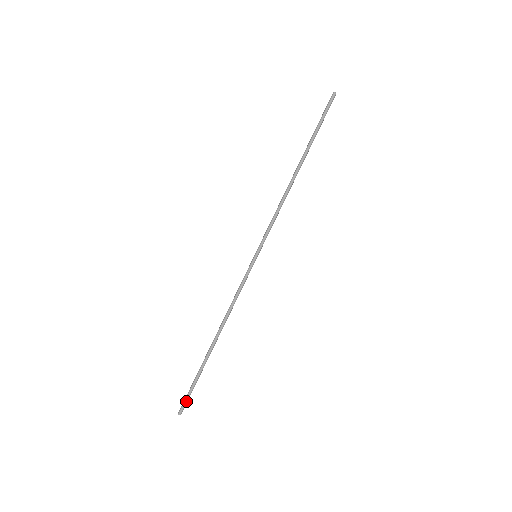
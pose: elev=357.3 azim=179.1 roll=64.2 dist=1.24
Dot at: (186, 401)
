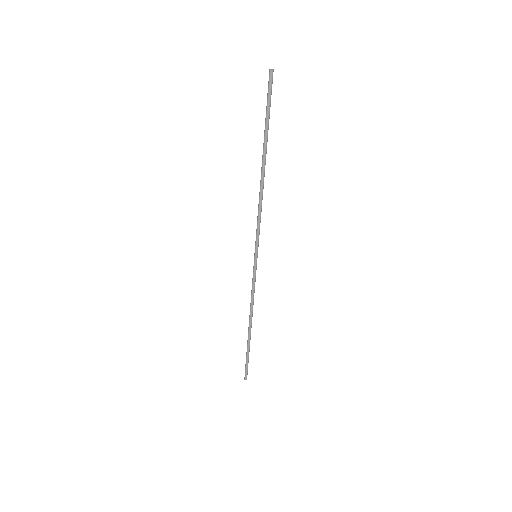
Dot at: (246, 371)
